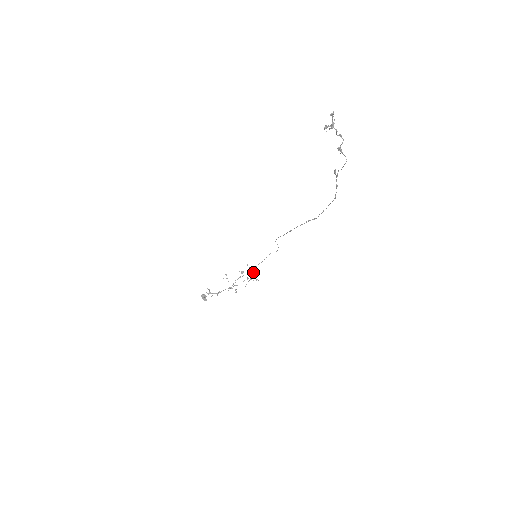
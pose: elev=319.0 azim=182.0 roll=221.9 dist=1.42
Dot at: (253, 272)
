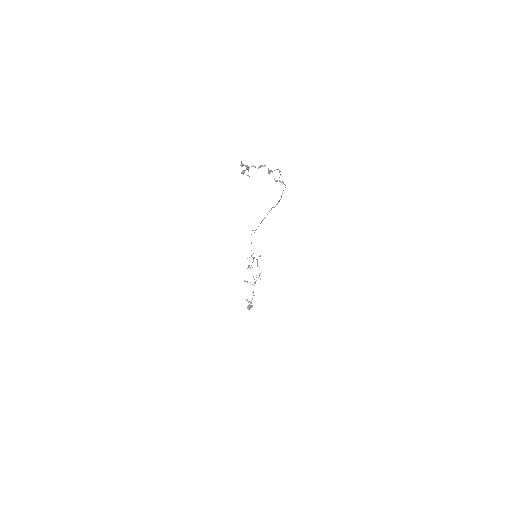
Dot at: (254, 258)
